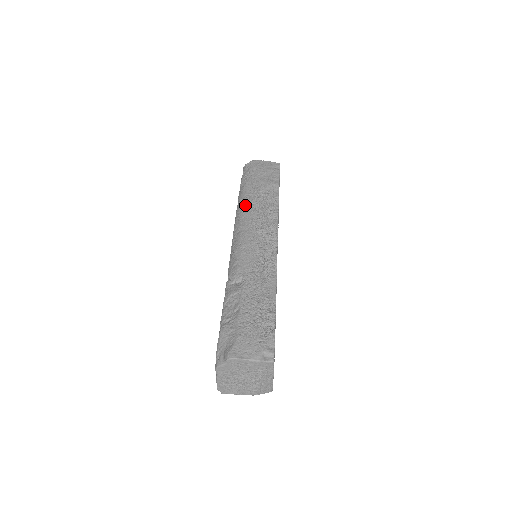
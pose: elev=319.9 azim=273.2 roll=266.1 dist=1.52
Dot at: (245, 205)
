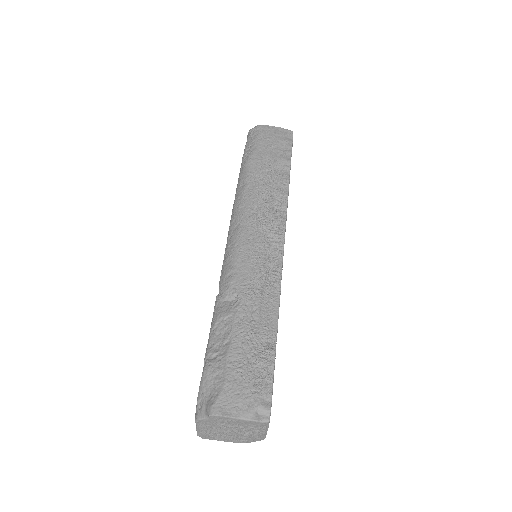
Dot at: (247, 189)
